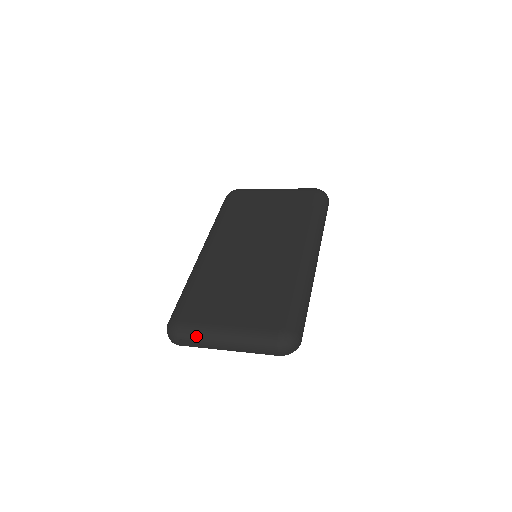
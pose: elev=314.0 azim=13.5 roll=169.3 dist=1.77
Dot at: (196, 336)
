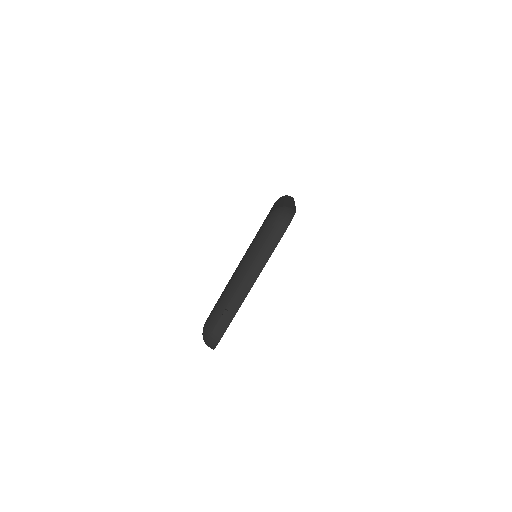
Dot at: (220, 309)
